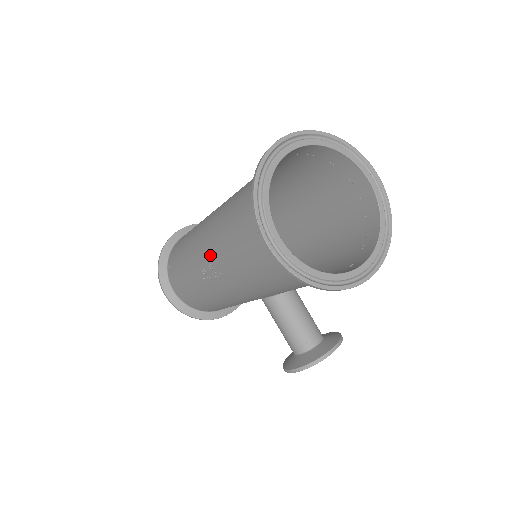
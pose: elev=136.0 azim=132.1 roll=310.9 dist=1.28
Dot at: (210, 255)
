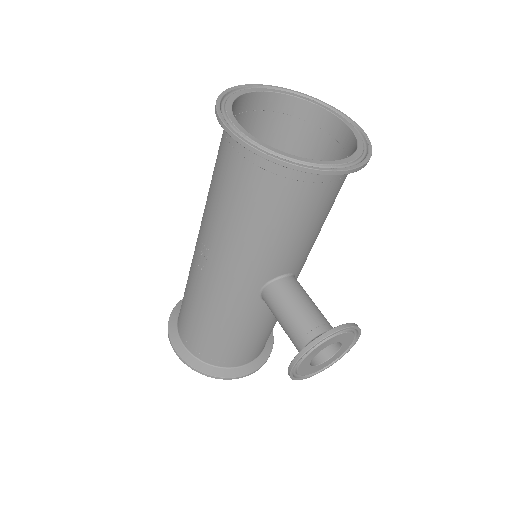
Dot at: (201, 235)
